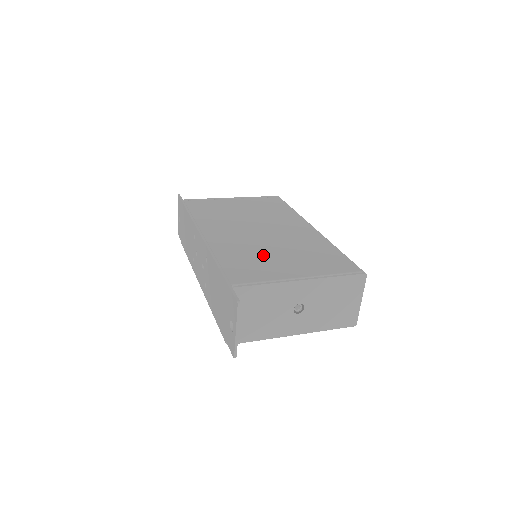
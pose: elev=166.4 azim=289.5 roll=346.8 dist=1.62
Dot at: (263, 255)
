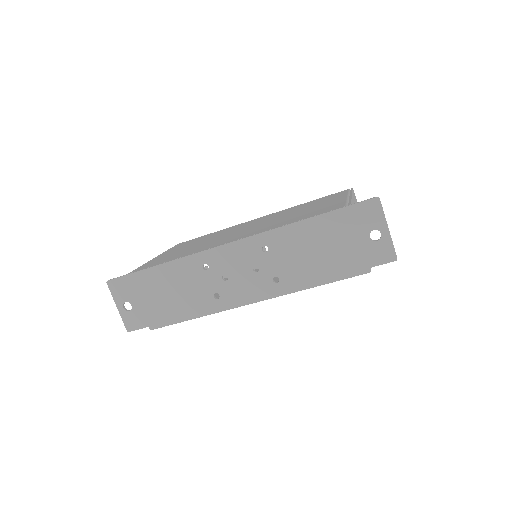
Dot at: (297, 214)
